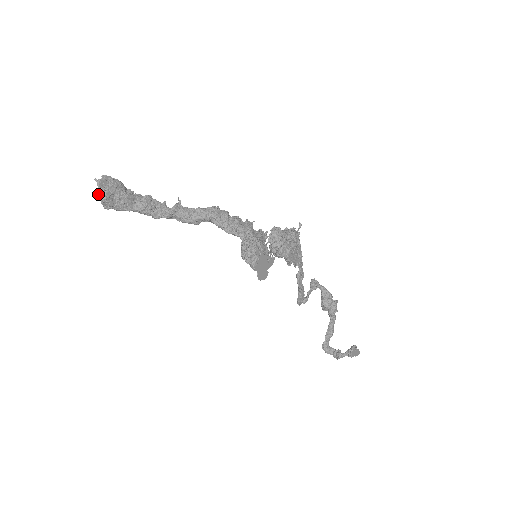
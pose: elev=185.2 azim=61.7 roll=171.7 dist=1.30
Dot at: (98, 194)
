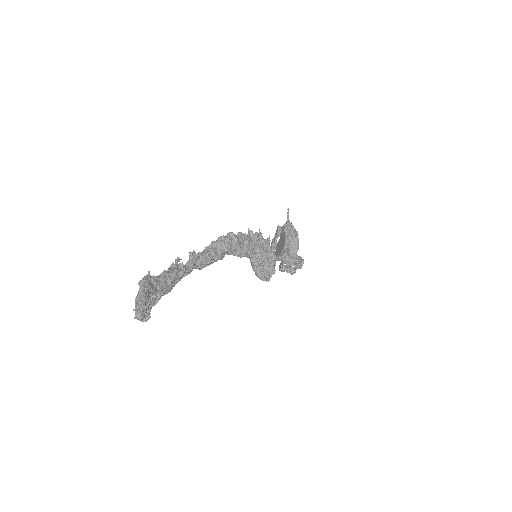
Dot at: (140, 320)
